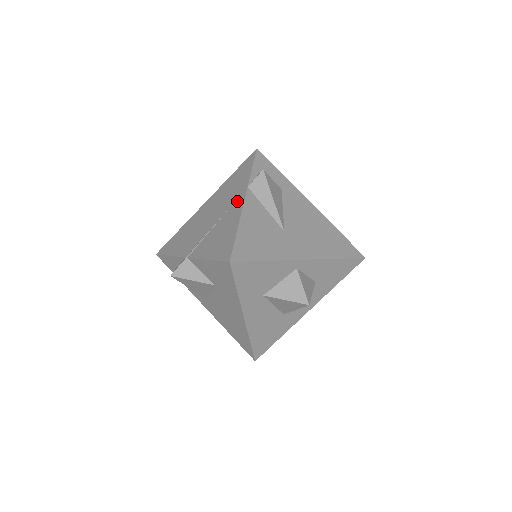
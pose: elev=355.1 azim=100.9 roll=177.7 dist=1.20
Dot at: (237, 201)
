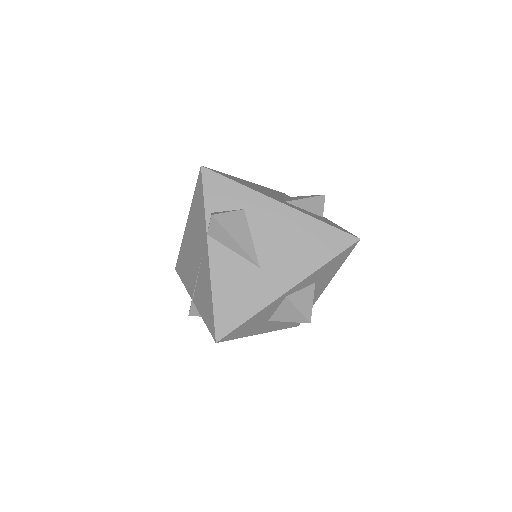
Dot at: (204, 252)
